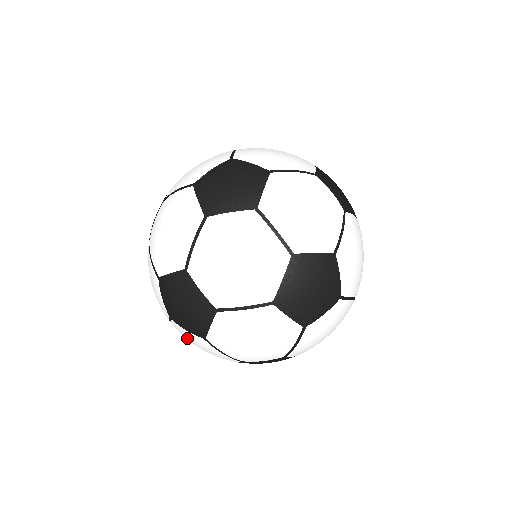
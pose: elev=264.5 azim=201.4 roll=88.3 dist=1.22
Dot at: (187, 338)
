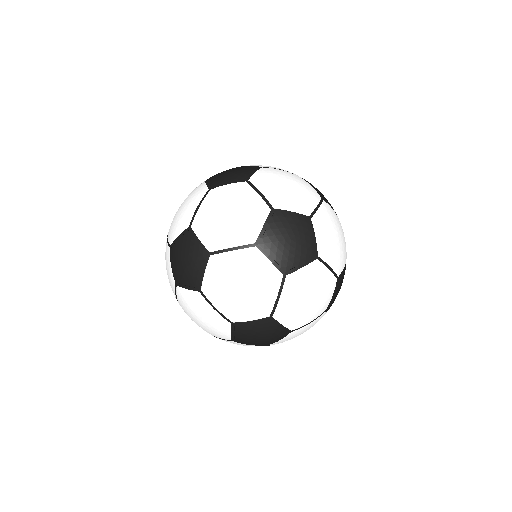
Dot at: (166, 262)
